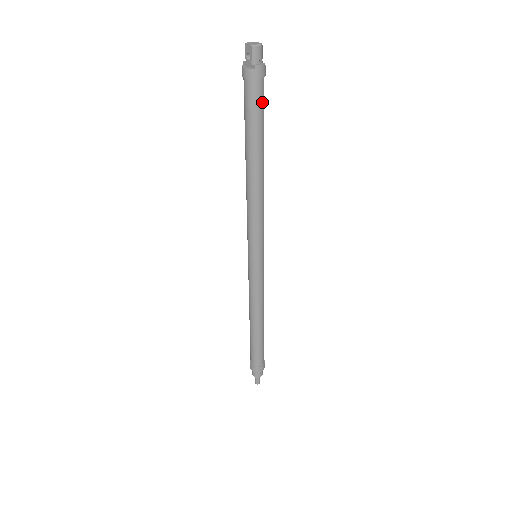
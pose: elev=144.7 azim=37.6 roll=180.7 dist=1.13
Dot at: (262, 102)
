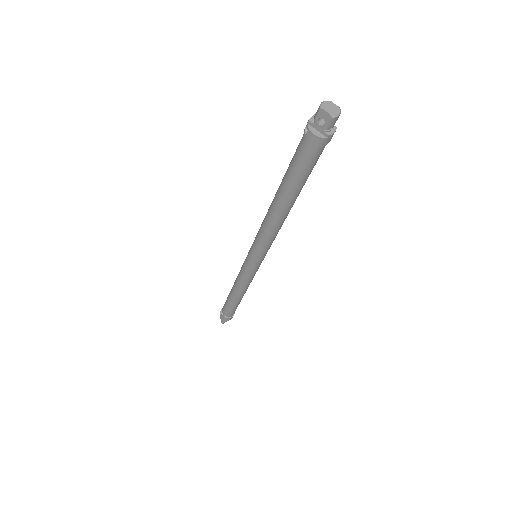
Dot at: (318, 158)
